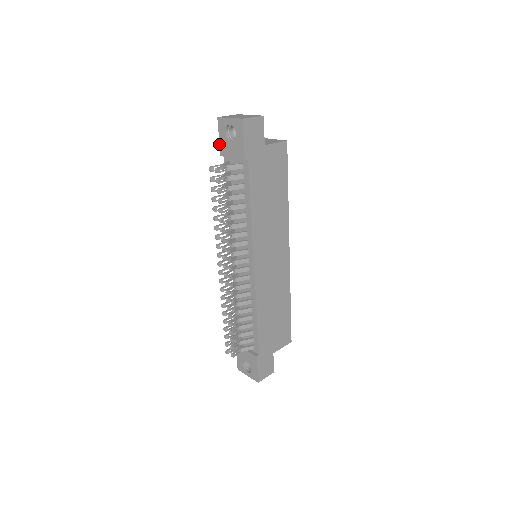
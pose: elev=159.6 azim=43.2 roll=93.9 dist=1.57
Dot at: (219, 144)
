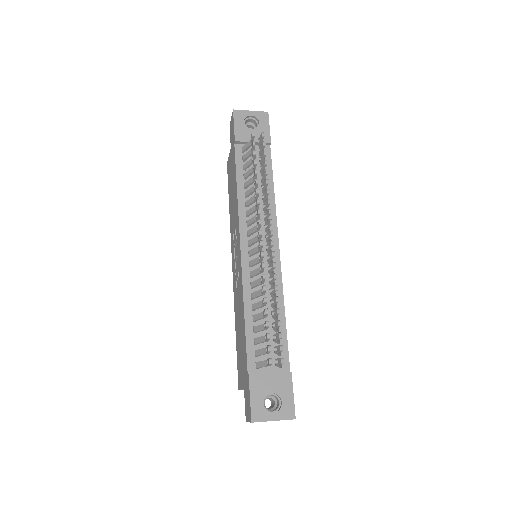
Dot at: (234, 131)
